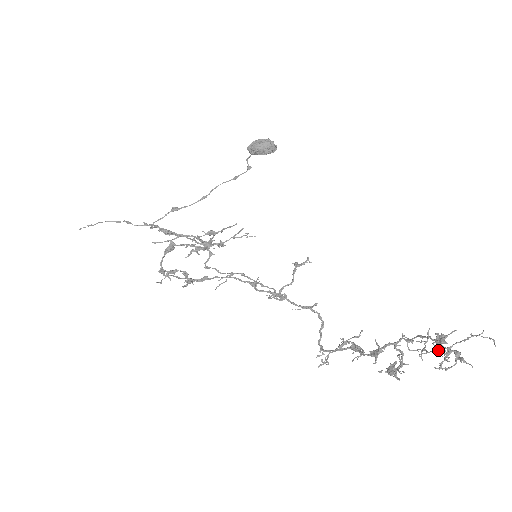
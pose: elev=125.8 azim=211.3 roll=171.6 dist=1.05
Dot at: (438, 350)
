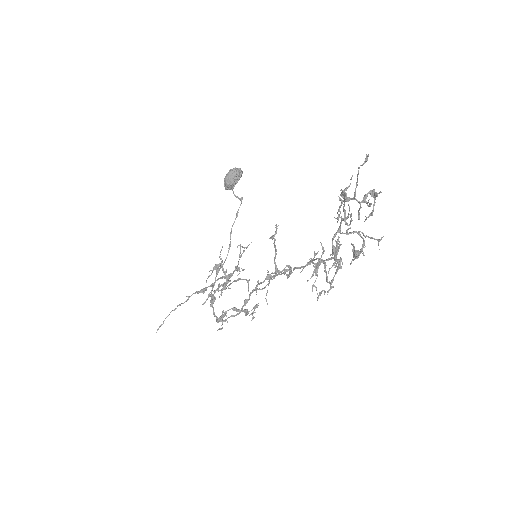
Dot at: occluded
